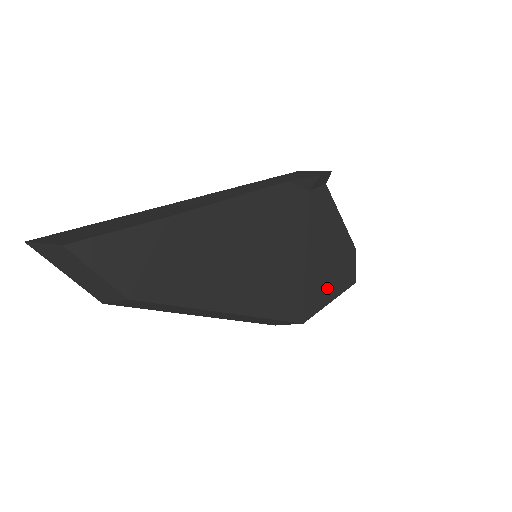
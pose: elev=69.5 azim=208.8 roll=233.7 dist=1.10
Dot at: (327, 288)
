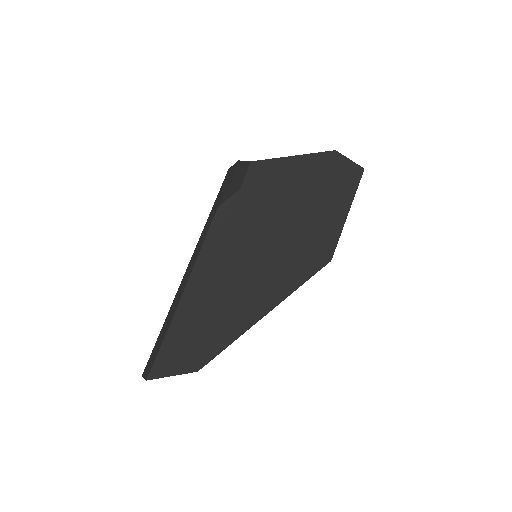
Dot at: (332, 214)
